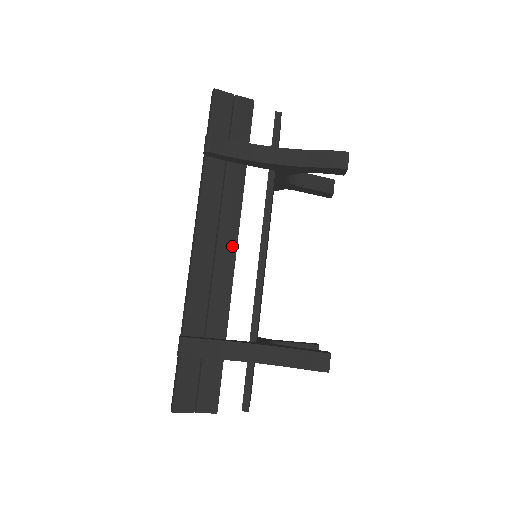
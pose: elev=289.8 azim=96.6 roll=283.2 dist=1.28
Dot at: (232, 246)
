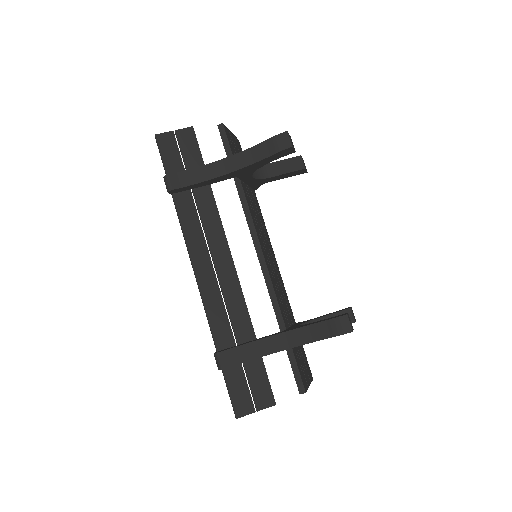
Dot at: (227, 258)
